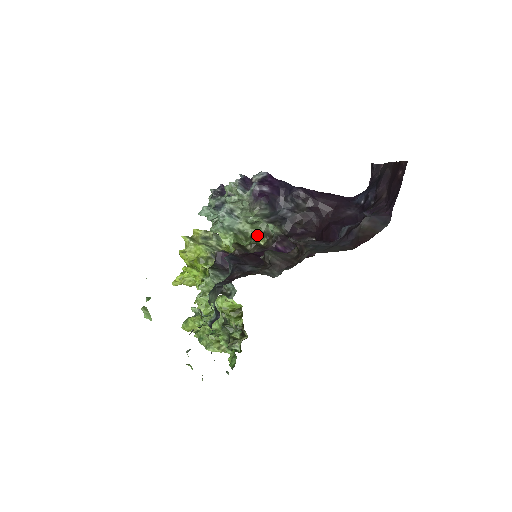
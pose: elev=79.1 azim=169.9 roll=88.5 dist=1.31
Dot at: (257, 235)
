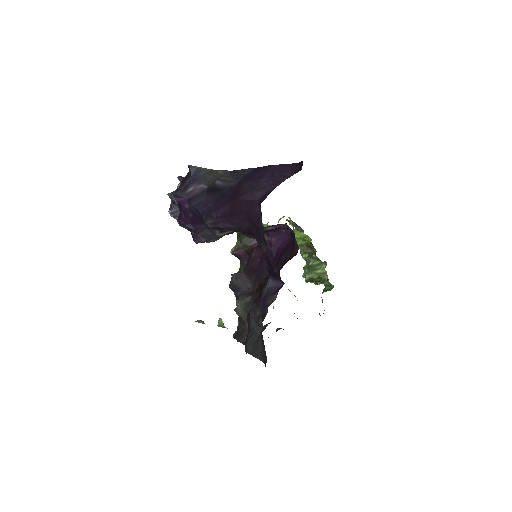
Dot at: occluded
